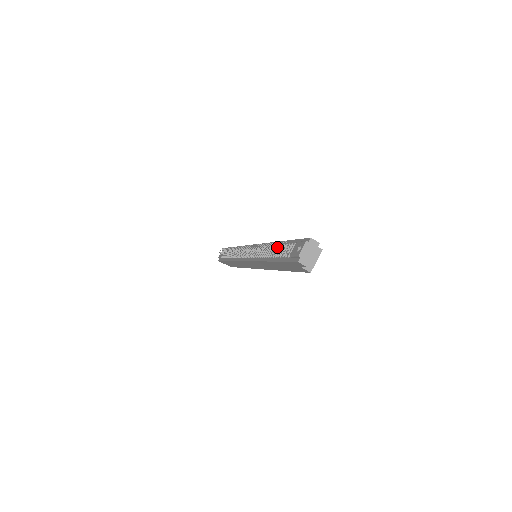
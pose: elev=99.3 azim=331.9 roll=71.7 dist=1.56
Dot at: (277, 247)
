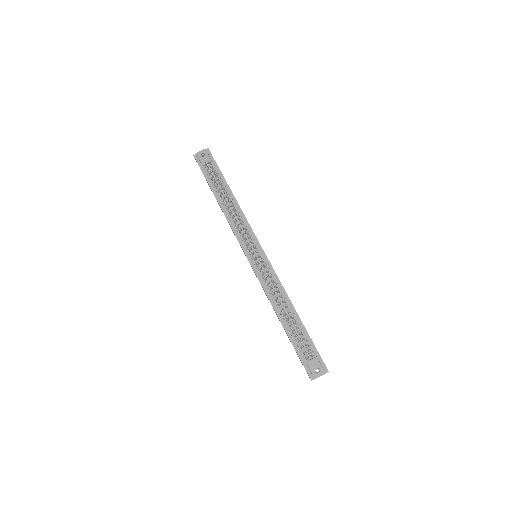
Dot at: (302, 346)
